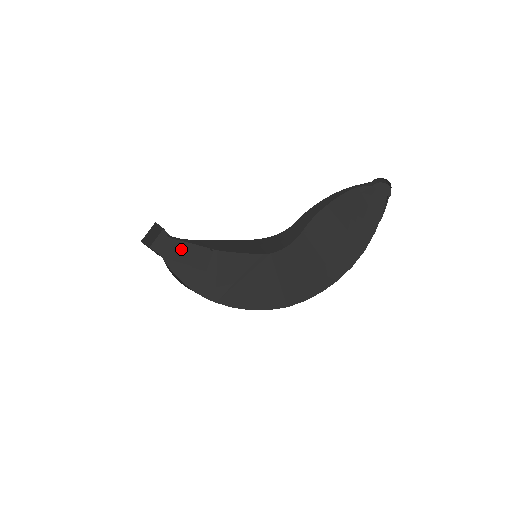
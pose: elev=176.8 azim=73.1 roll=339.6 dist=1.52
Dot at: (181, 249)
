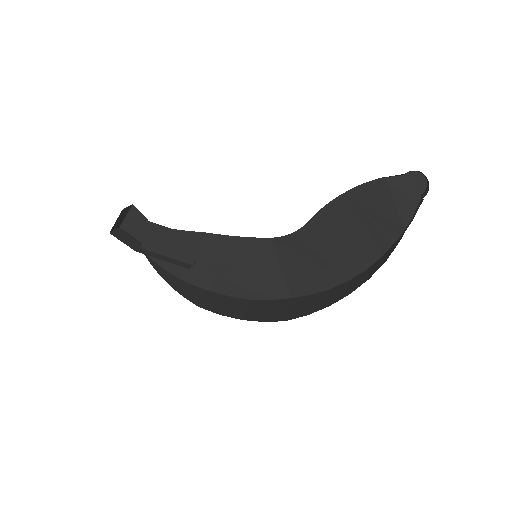
Dot at: (162, 240)
